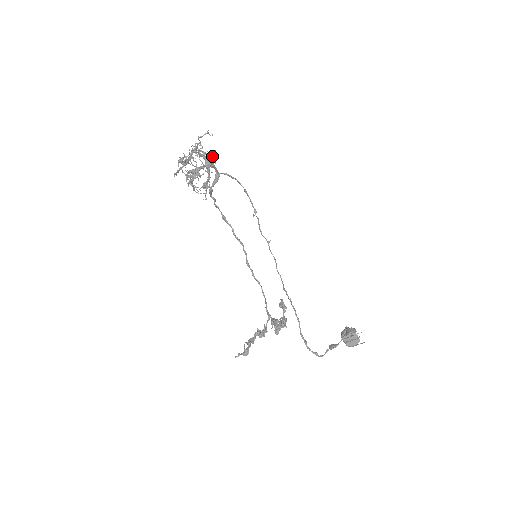
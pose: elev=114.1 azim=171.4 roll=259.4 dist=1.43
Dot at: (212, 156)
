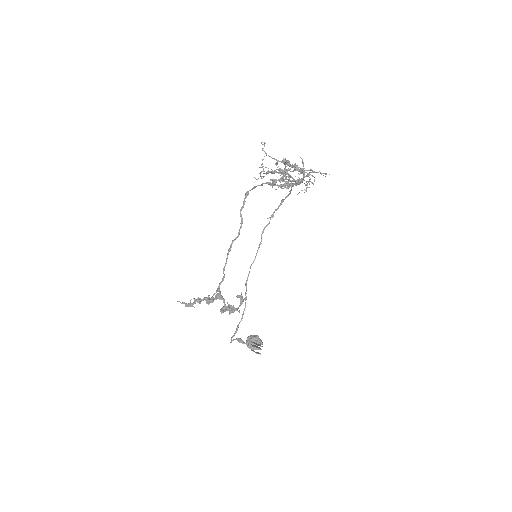
Dot at: occluded
